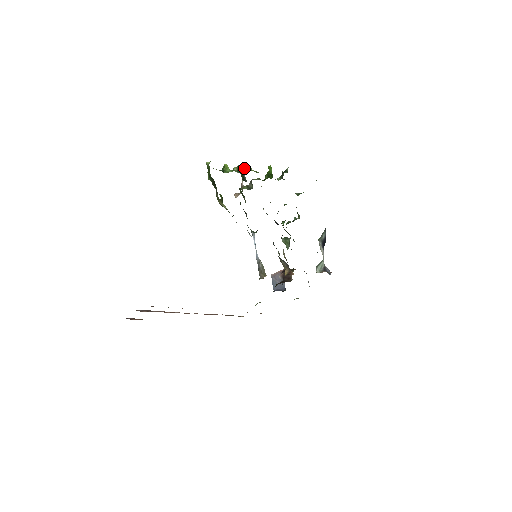
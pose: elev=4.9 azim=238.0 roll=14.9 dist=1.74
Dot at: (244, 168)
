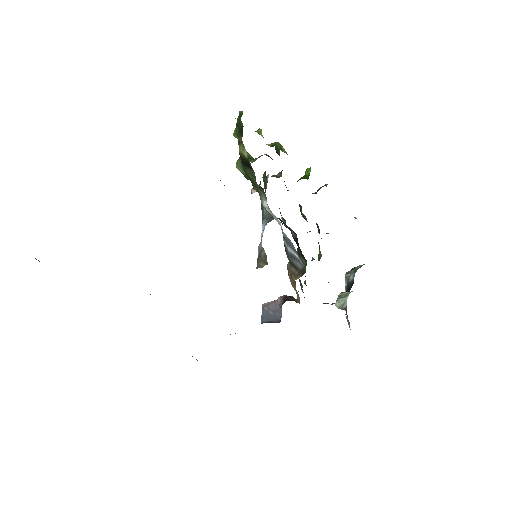
Dot at: (280, 146)
